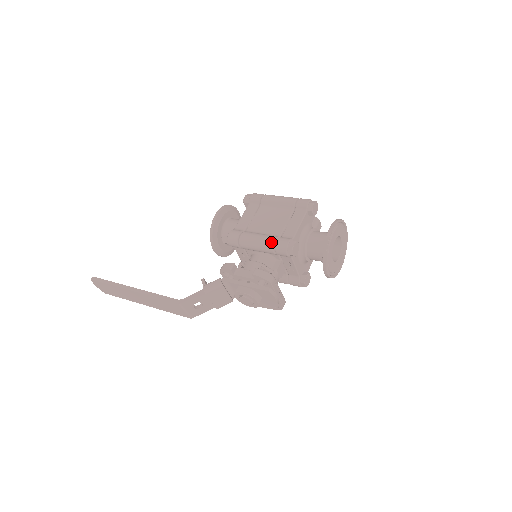
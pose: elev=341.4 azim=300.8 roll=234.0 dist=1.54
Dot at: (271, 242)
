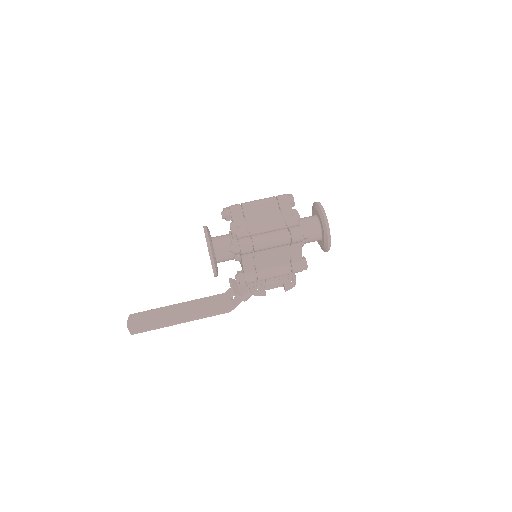
Dot at: occluded
